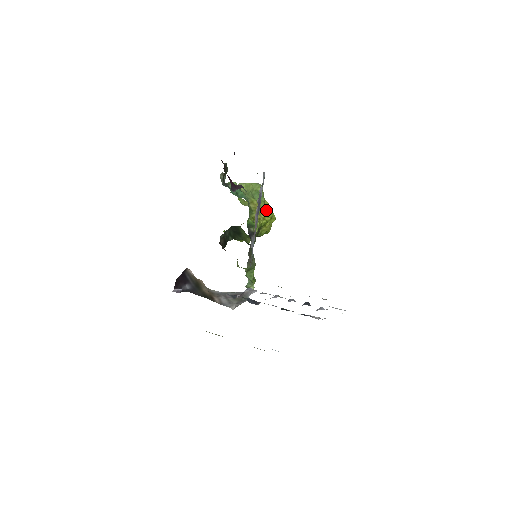
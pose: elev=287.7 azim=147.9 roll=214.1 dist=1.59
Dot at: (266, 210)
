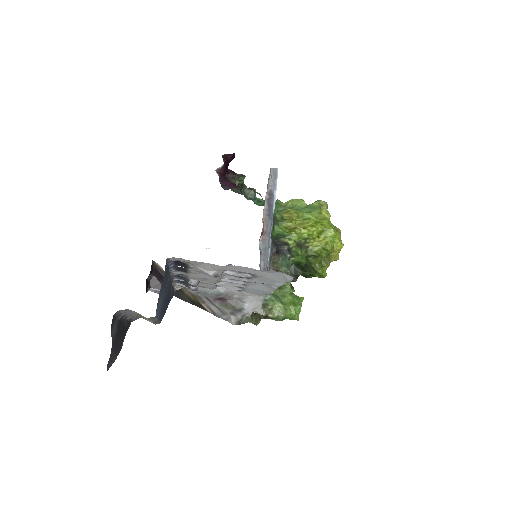
Dot at: (314, 221)
